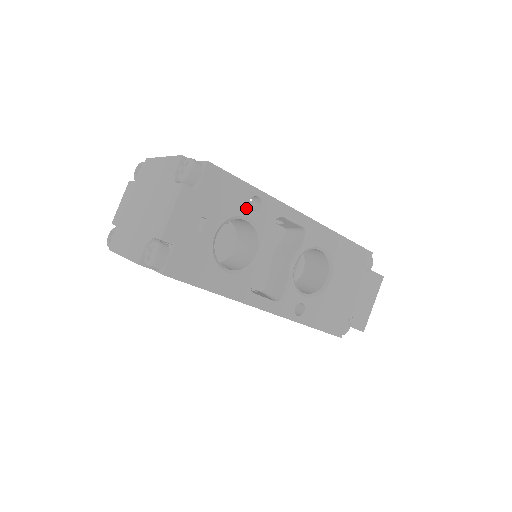
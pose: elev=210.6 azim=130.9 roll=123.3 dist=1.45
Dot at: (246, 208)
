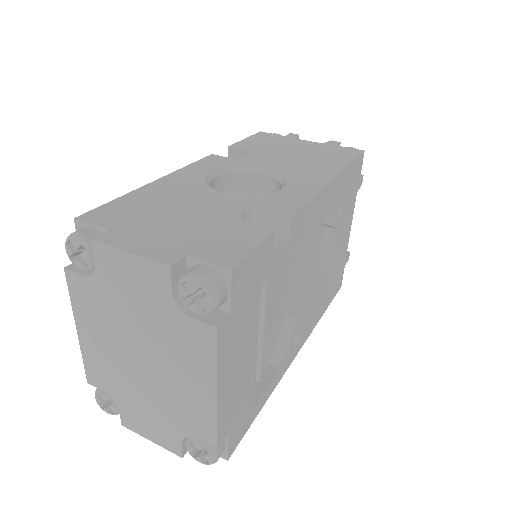
Dot at: occluded
